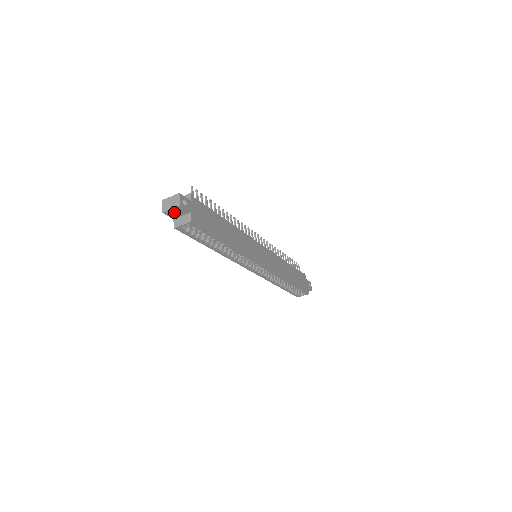
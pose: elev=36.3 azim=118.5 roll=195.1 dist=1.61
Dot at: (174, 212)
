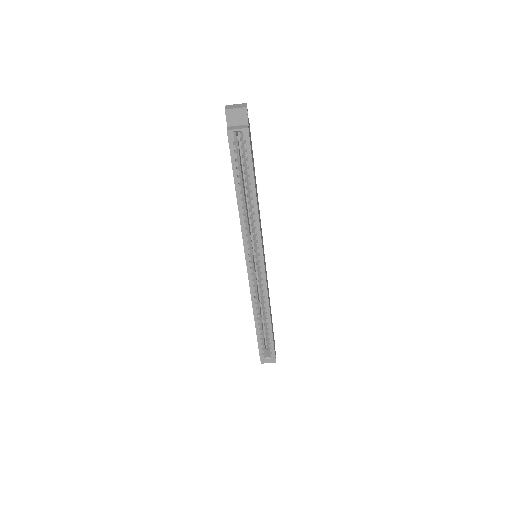
Dot at: (235, 115)
